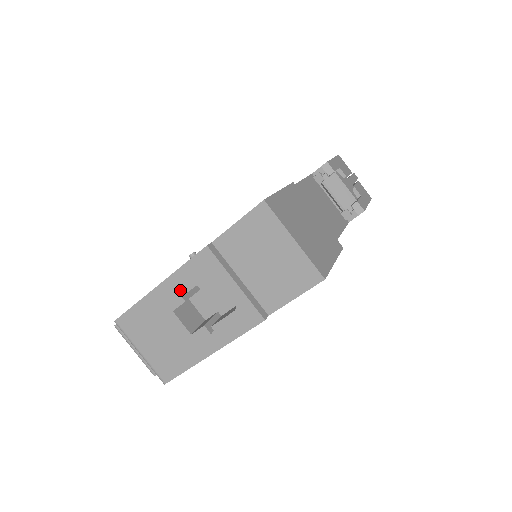
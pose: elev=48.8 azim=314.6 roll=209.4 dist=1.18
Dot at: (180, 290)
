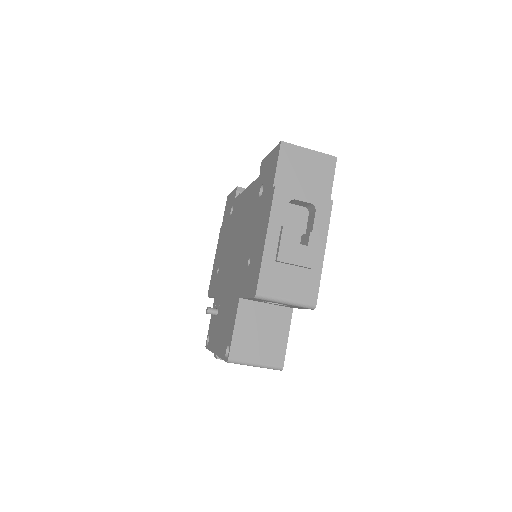
Dot at: (280, 228)
